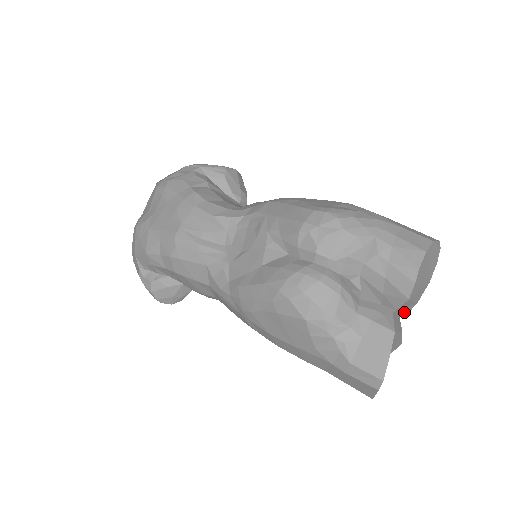
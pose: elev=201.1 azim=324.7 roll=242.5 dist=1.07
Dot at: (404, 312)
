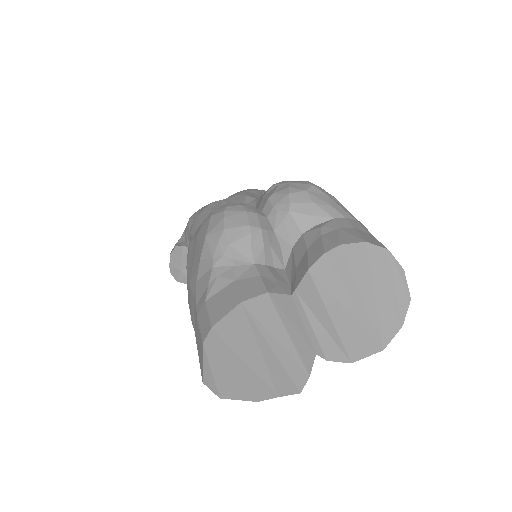
Dot at: (320, 339)
